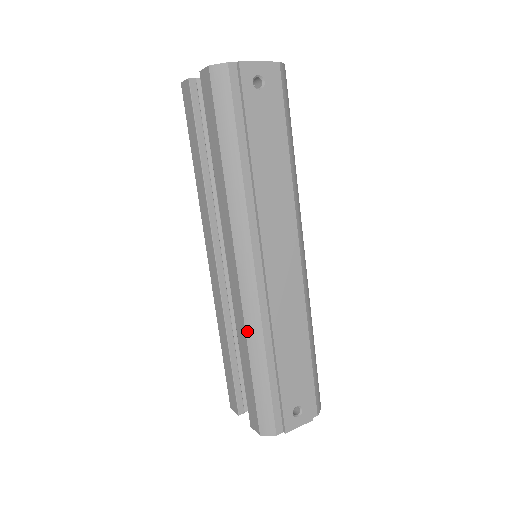
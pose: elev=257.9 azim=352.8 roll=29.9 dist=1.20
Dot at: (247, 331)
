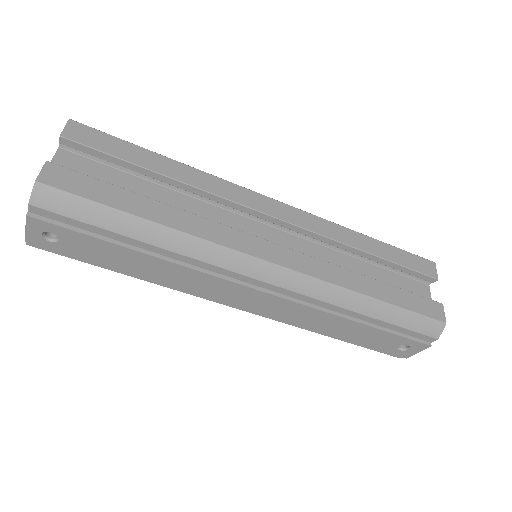
Dot at: occluded
